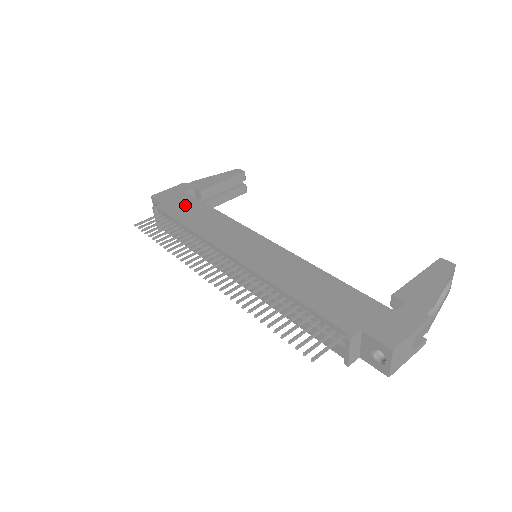
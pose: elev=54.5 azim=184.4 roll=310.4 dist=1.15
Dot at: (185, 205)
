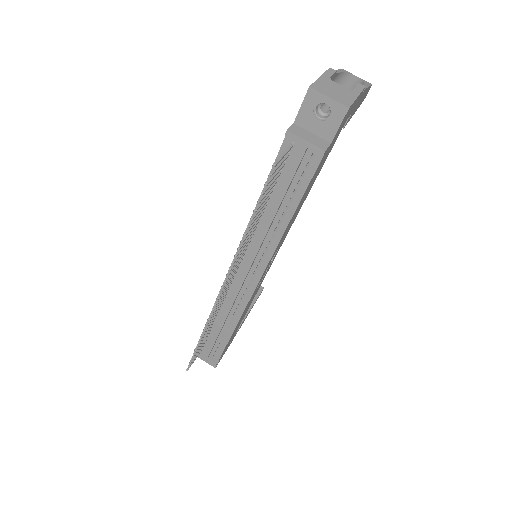
Dot at: occluded
